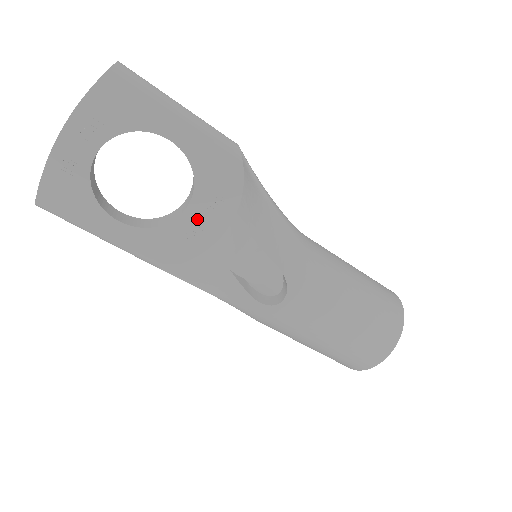
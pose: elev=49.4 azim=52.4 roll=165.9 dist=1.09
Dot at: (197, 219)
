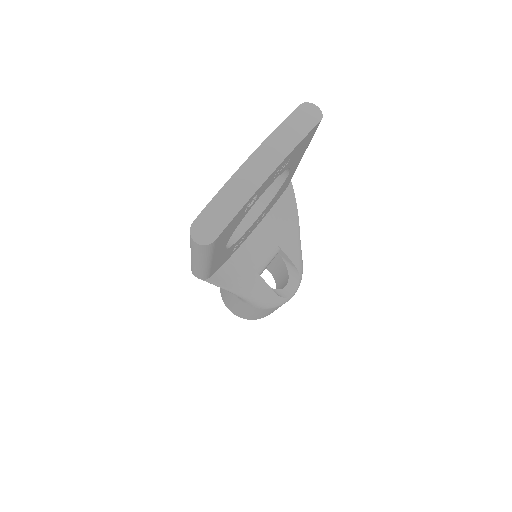
Dot at: (247, 232)
